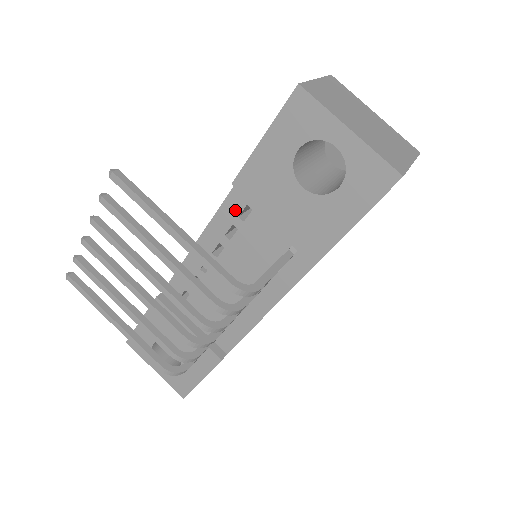
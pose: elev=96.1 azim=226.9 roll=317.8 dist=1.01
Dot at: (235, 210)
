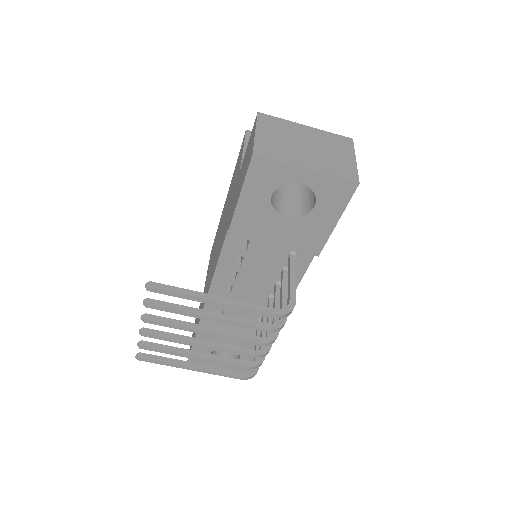
Dot at: (235, 246)
